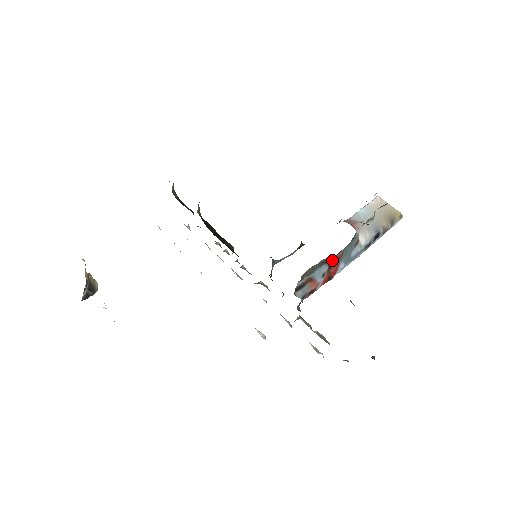
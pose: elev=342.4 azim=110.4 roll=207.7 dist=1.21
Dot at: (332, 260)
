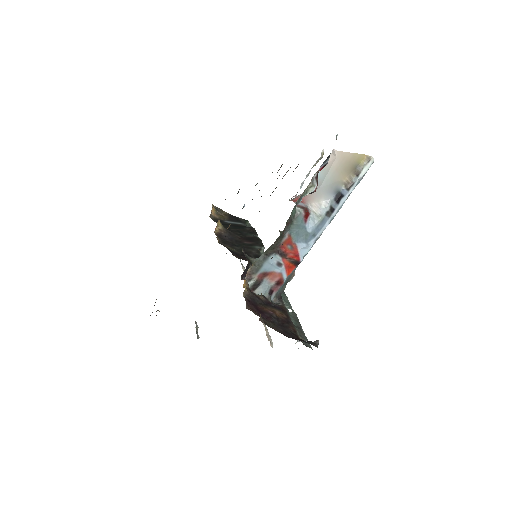
Dot at: (280, 247)
